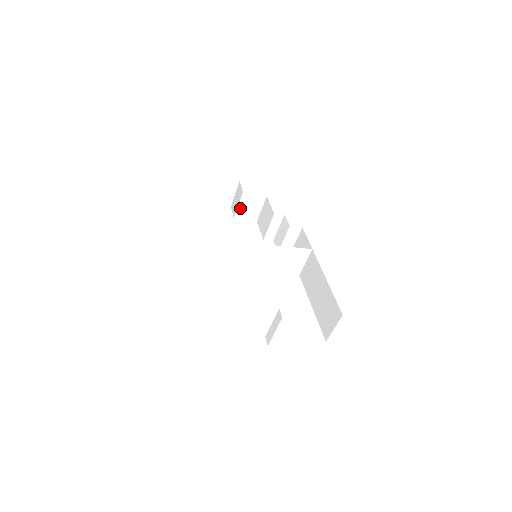
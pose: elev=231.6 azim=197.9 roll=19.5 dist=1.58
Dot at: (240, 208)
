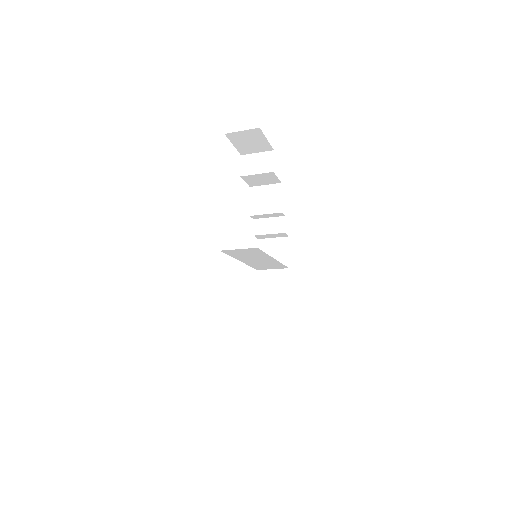
Dot at: (255, 175)
